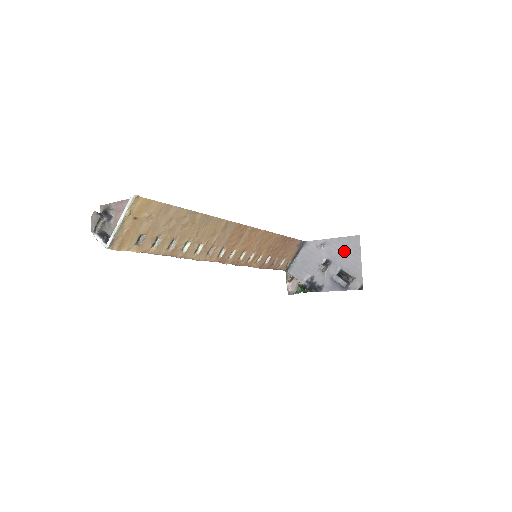
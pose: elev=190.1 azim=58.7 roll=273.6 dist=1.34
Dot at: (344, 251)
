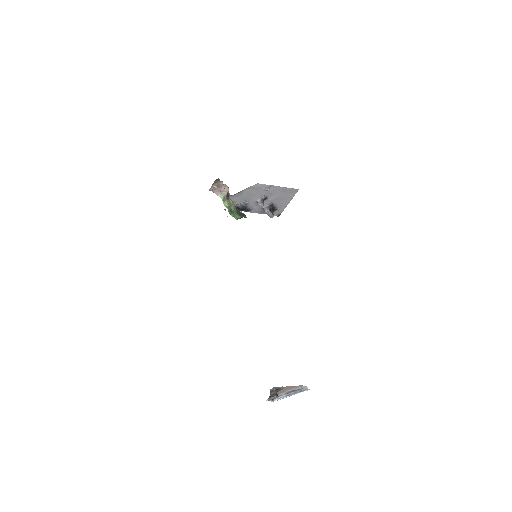
Dot at: (282, 195)
